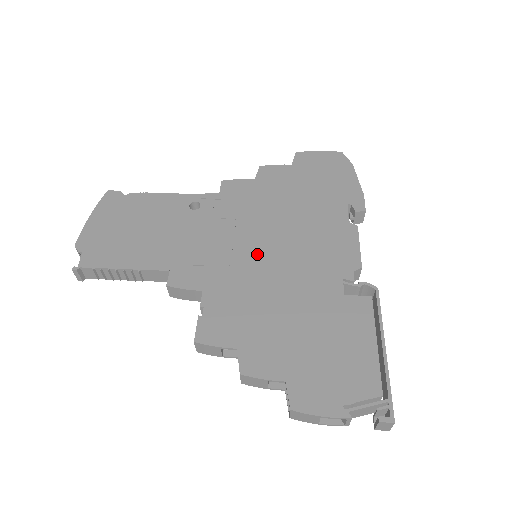
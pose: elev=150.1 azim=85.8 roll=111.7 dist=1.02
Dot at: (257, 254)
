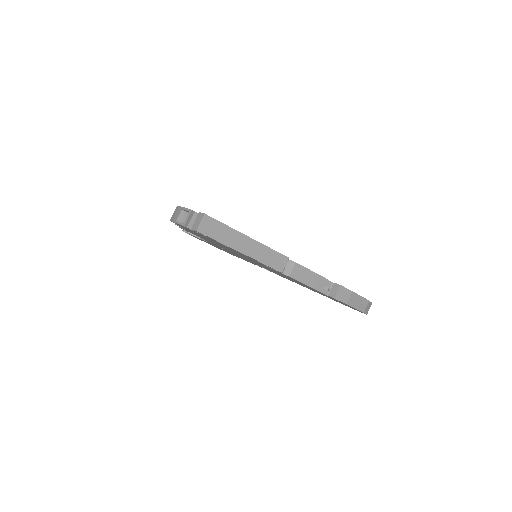
Dot at: occluded
